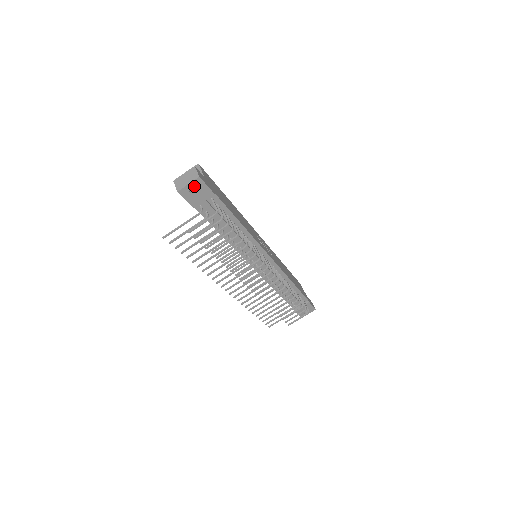
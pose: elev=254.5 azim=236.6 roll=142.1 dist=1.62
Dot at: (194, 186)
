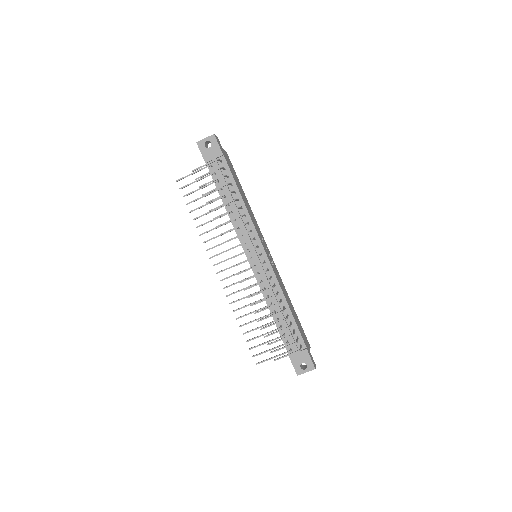
Dot at: occluded
